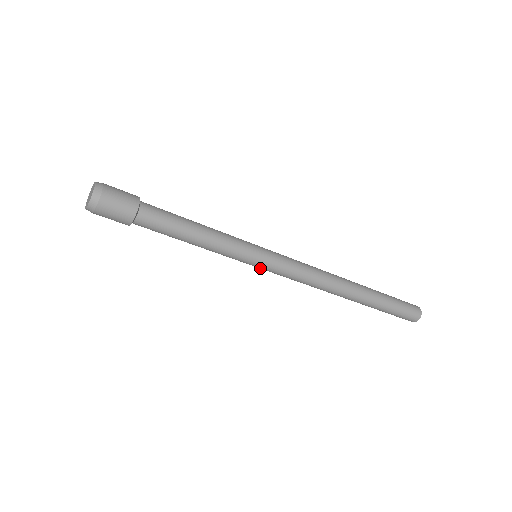
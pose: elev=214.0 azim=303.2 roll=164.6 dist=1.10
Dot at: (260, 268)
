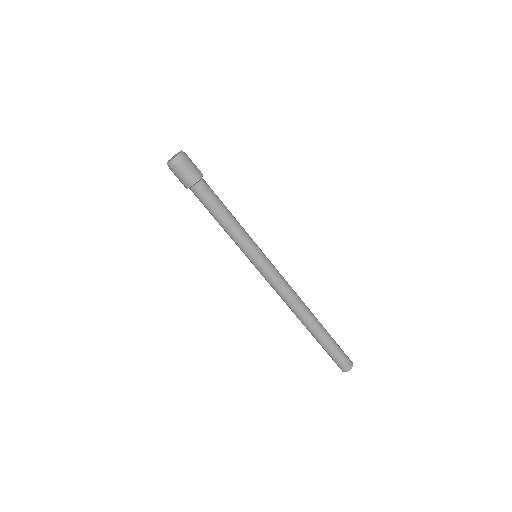
Dot at: (258, 265)
